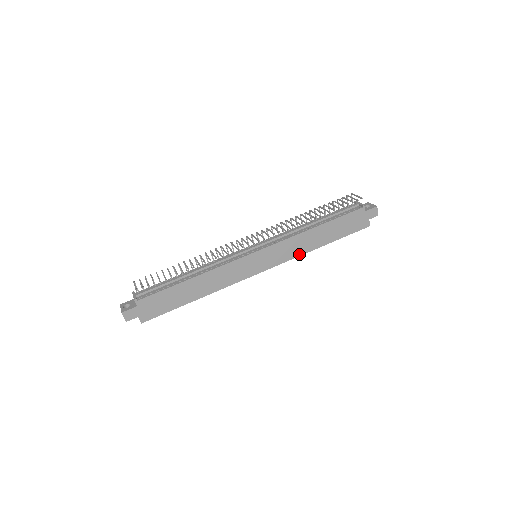
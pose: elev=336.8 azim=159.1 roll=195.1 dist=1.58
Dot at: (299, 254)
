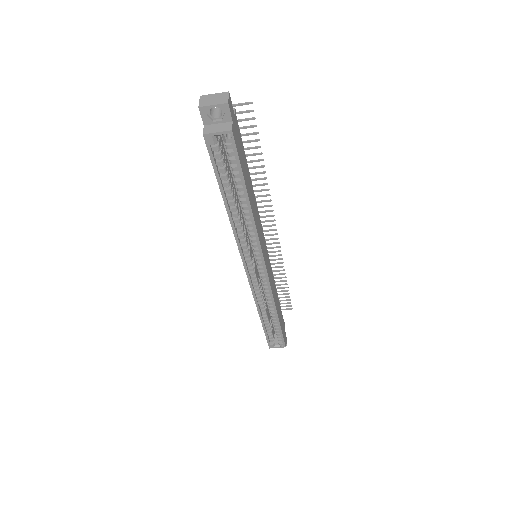
Dot at: (274, 298)
